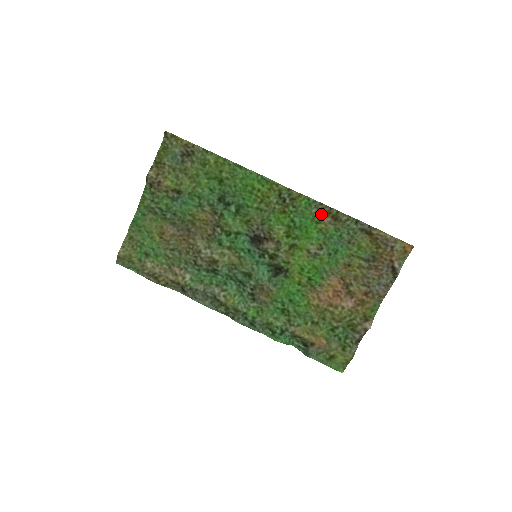
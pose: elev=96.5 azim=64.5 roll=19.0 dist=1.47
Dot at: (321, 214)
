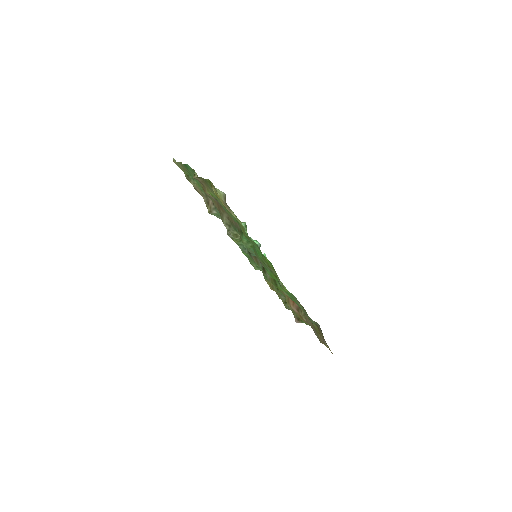
Dot at: (297, 302)
